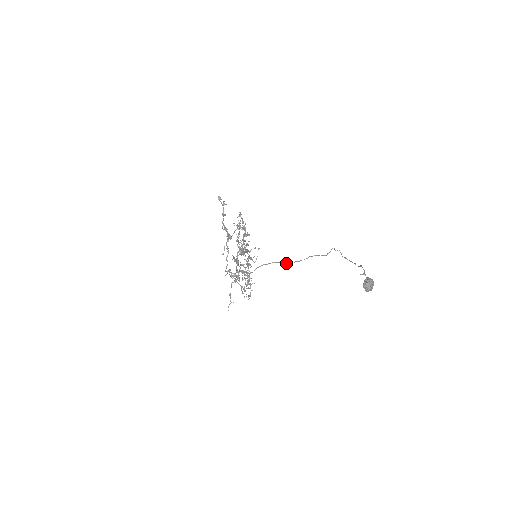
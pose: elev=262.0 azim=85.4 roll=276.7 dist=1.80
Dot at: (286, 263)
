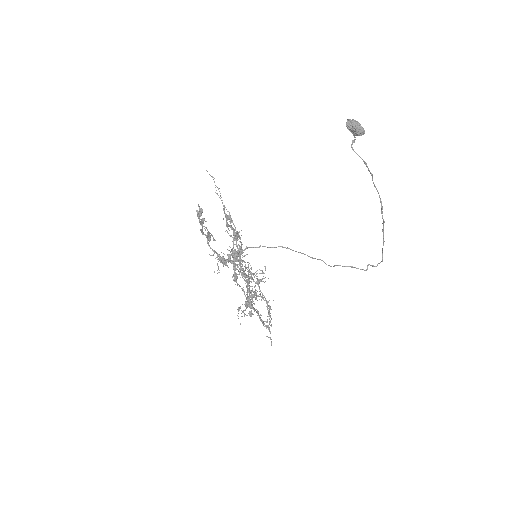
Dot at: occluded
